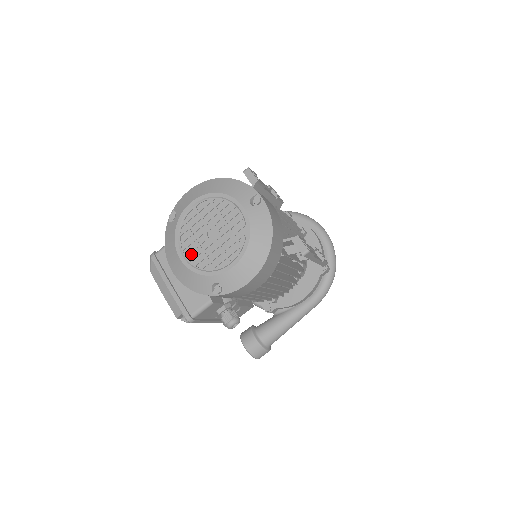
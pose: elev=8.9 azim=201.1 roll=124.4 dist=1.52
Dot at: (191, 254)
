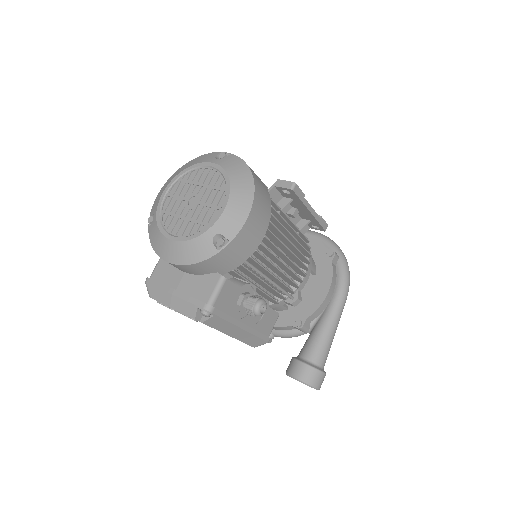
Dot at: (180, 230)
